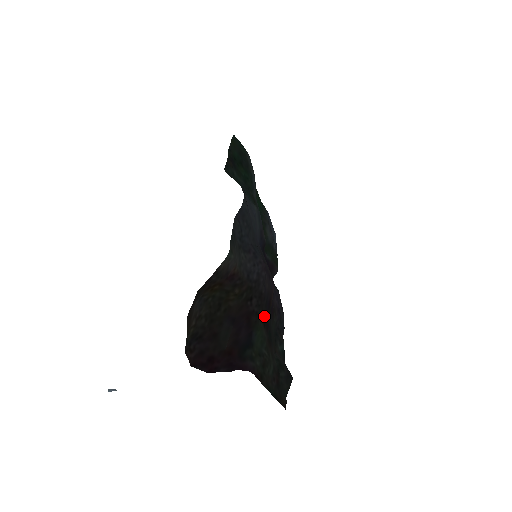
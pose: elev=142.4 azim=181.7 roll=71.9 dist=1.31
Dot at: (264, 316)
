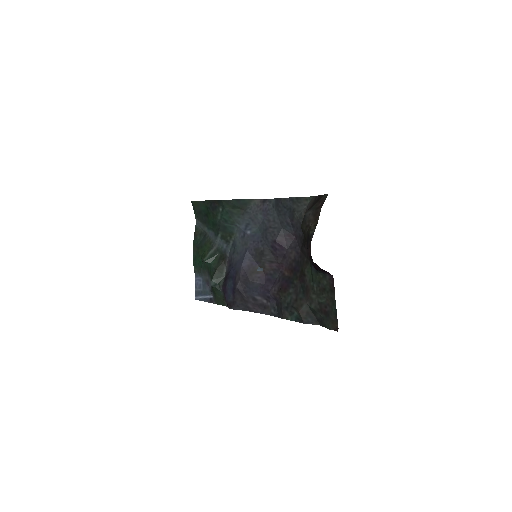
Dot at: (302, 269)
